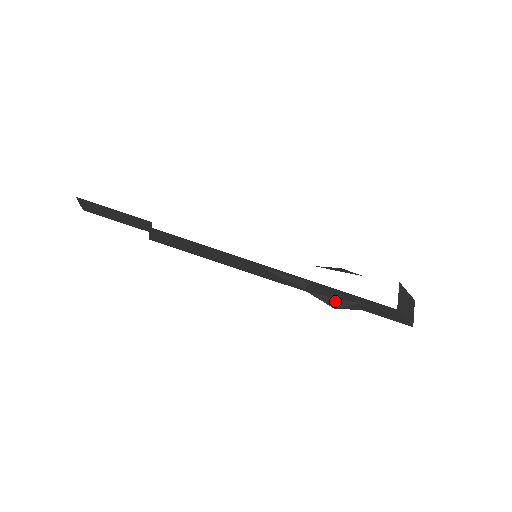
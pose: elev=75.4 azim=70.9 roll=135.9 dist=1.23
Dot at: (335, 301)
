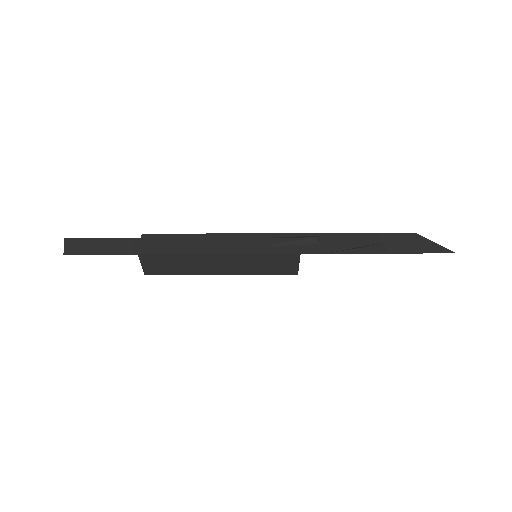
Dot at: (357, 248)
